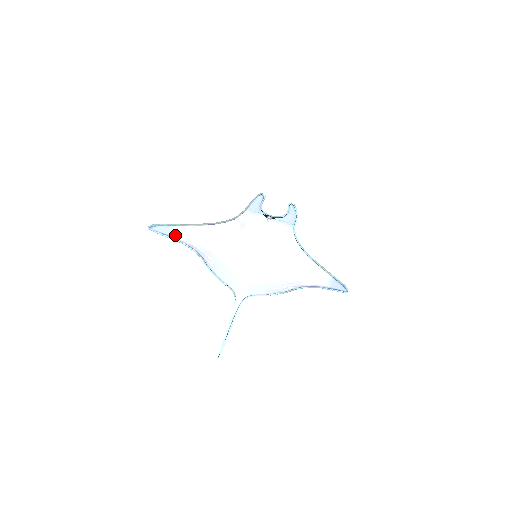
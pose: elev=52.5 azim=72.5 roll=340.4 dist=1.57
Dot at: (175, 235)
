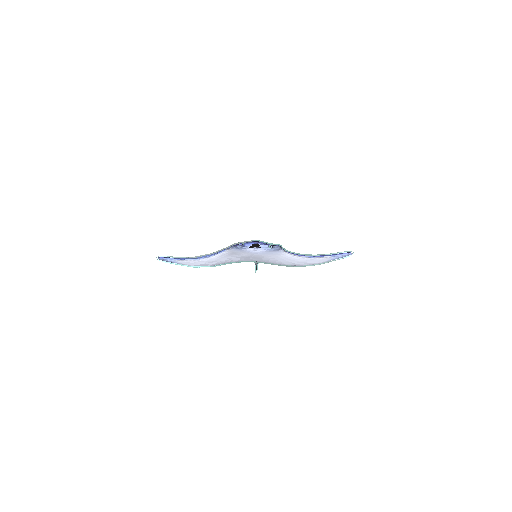
Dot at: (180, 264)
